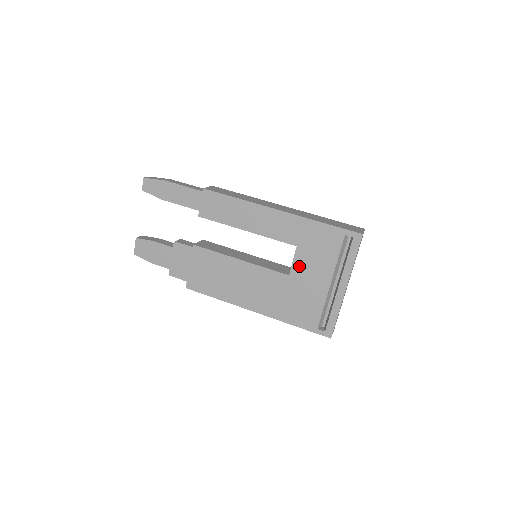
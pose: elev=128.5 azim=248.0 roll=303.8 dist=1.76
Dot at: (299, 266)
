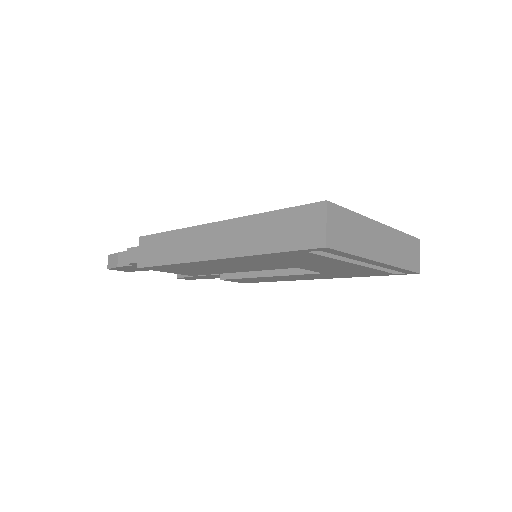
Dot at: occluded
